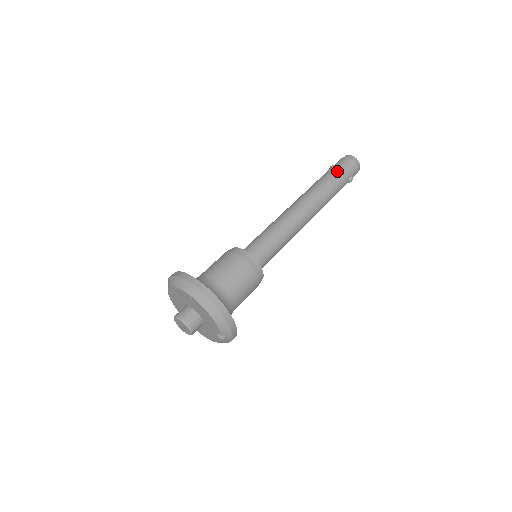
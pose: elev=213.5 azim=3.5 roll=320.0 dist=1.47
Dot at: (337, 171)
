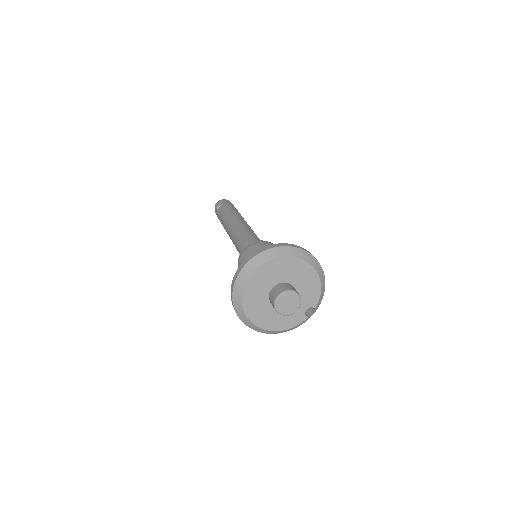
Dot at: occluded
